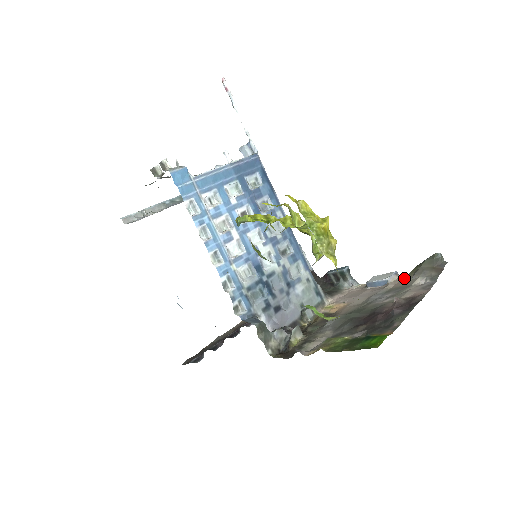
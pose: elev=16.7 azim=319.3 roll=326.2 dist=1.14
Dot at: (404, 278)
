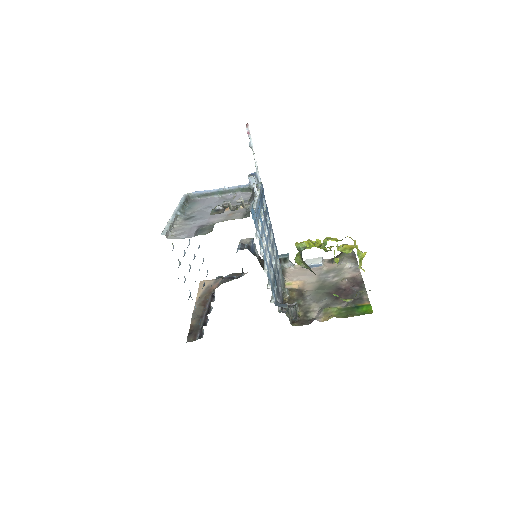
Dot at: (330, 262)
